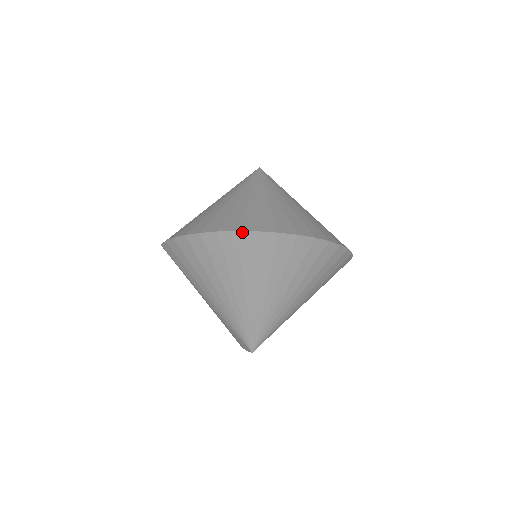
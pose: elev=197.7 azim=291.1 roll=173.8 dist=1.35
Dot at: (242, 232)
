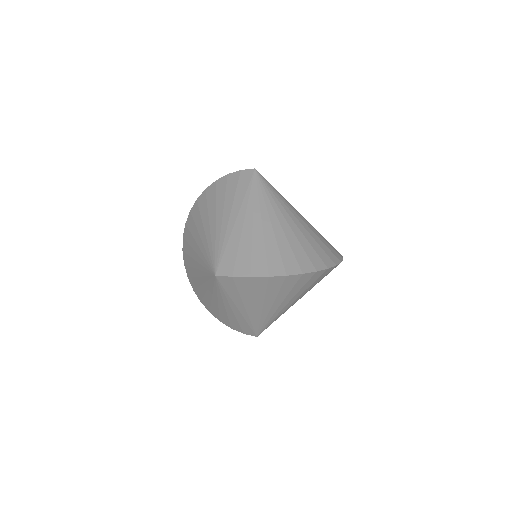
Dot at: (319, 271)
